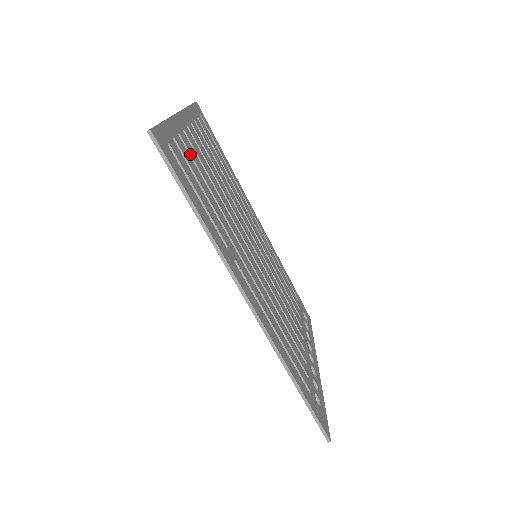
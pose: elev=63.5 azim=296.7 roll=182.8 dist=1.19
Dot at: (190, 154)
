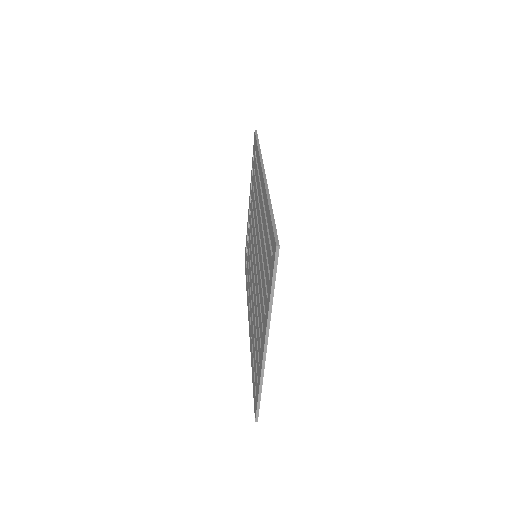
Dot at: occluded
